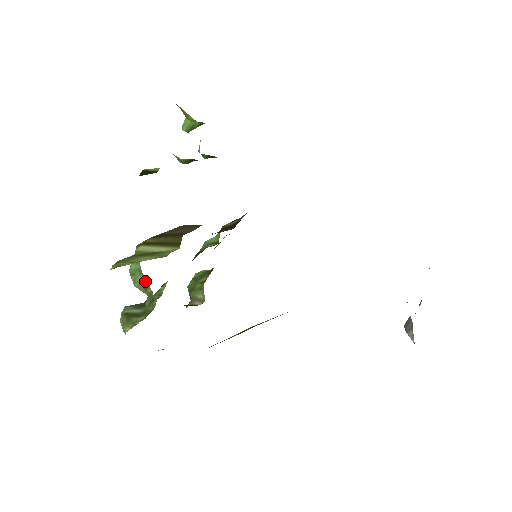
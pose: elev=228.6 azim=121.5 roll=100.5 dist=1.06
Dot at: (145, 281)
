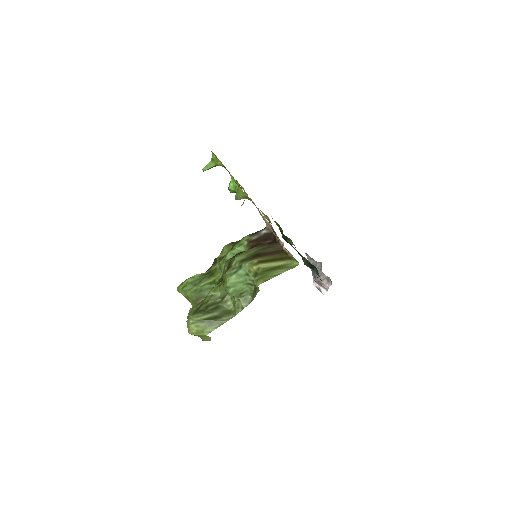
Dot at: (245, 288)
